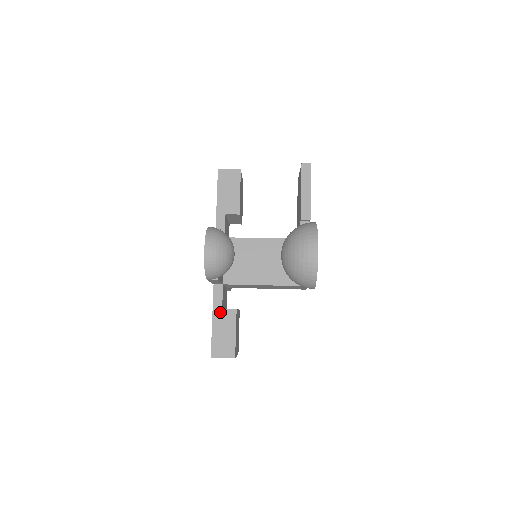
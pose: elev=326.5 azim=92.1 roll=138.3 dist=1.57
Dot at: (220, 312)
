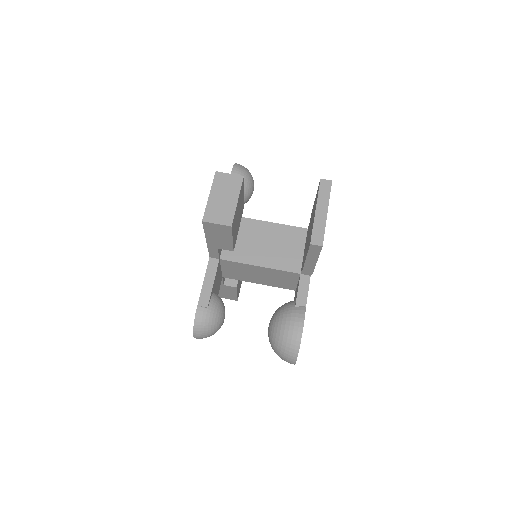
Dot at: (222, 286)
